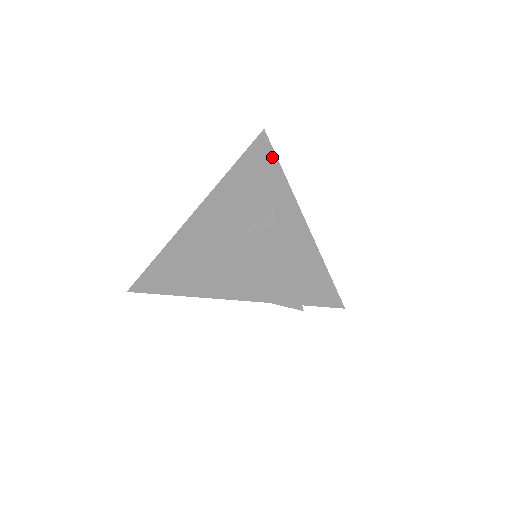
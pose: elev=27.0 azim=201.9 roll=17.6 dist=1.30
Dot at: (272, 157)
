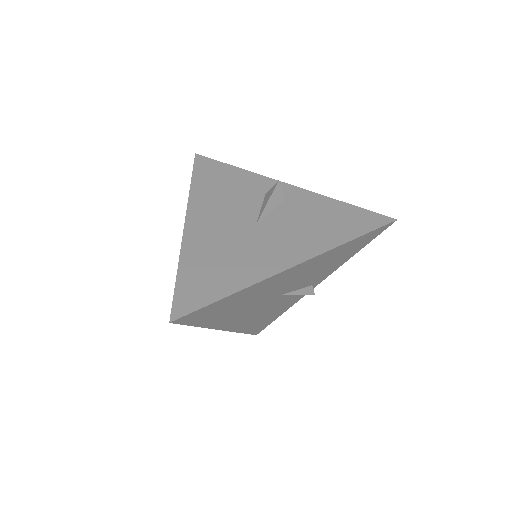
Dot at: (226, 166)
